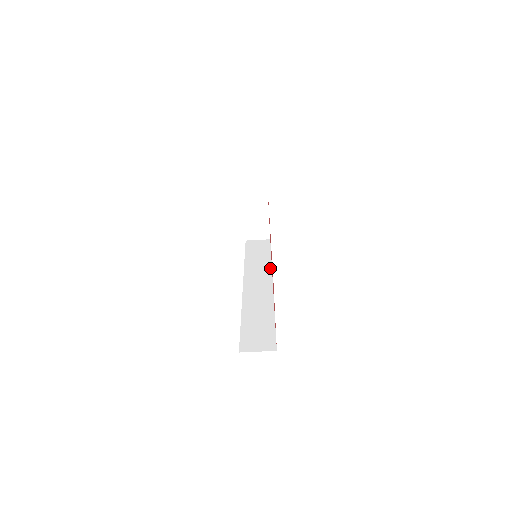
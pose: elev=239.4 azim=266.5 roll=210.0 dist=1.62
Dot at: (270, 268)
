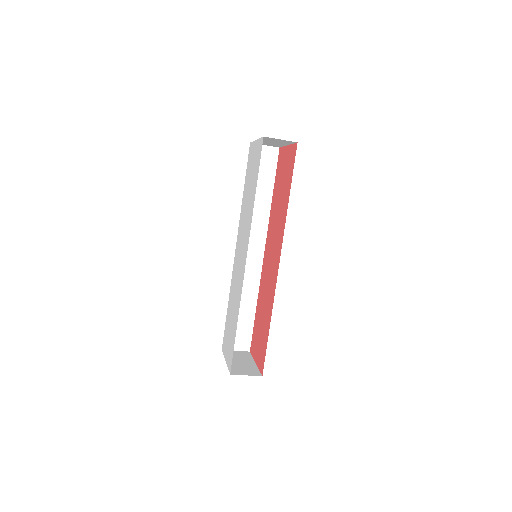
Dot at: (267, 222)
